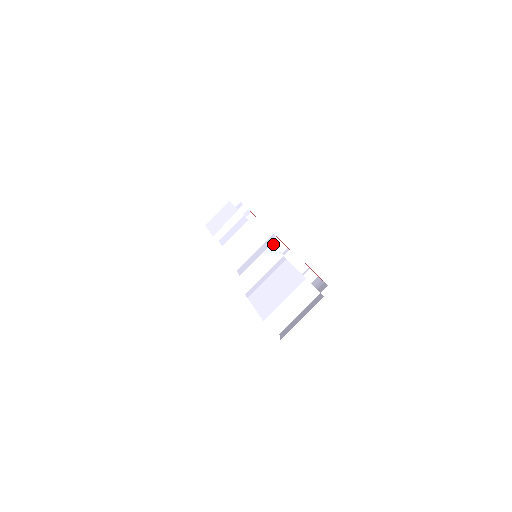
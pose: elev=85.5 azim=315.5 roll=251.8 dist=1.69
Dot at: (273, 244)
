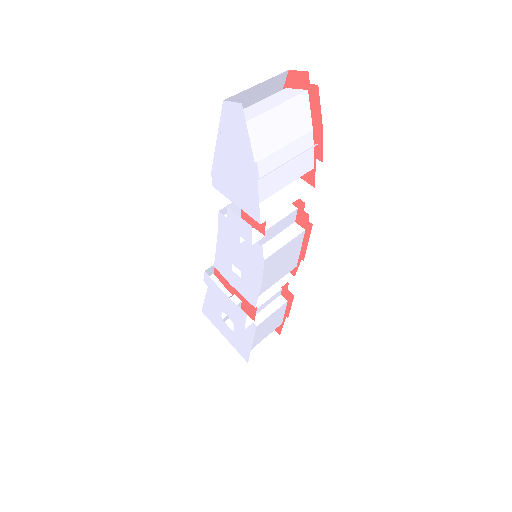
Dot at: occluded
